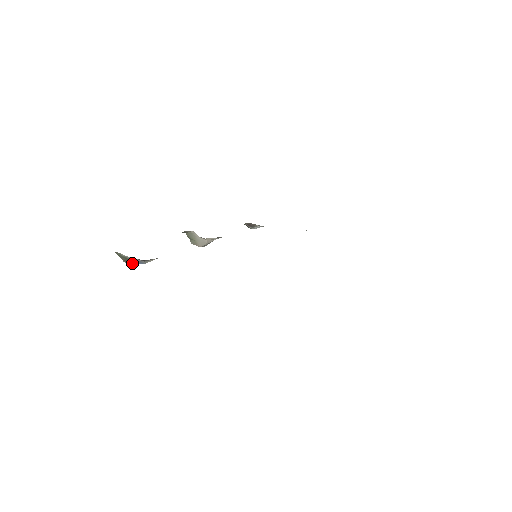
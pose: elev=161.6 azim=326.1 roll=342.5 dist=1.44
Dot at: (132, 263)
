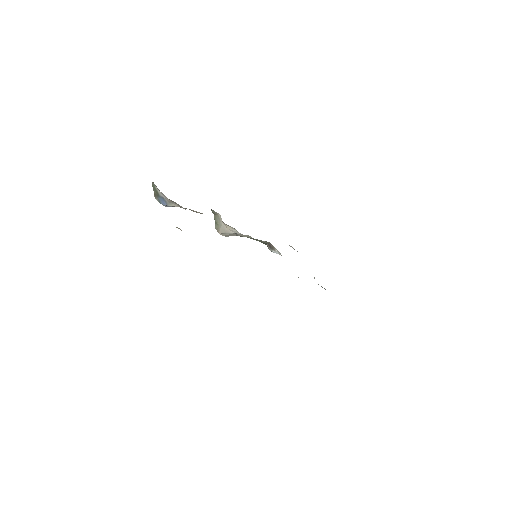
Dot at: (159, 201)
